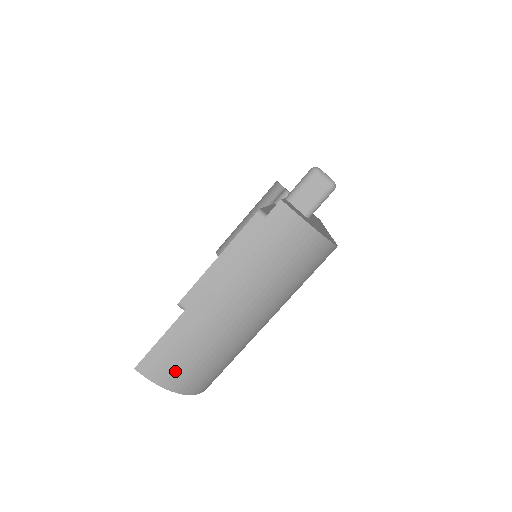
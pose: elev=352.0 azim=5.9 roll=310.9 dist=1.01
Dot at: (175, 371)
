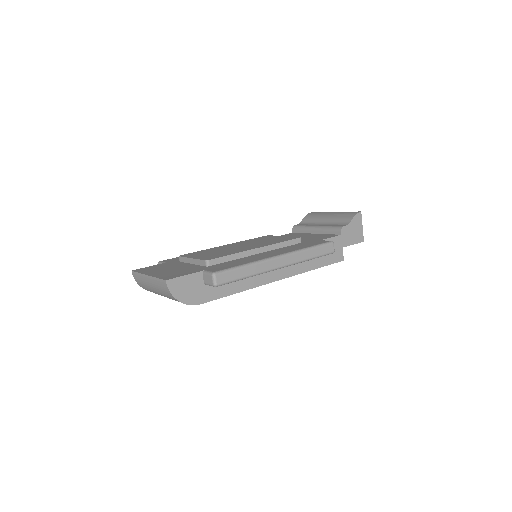
Dot at: (139, 283)
